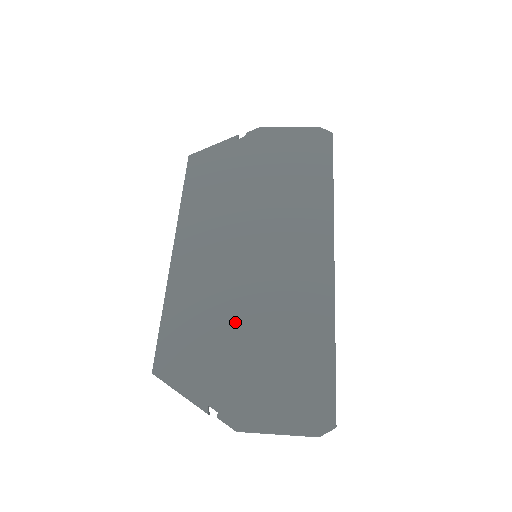
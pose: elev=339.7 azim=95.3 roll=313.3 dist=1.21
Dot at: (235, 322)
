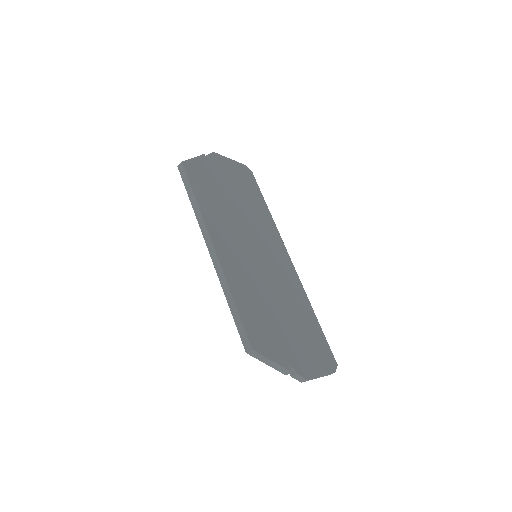
Dot at: (273, 305)
